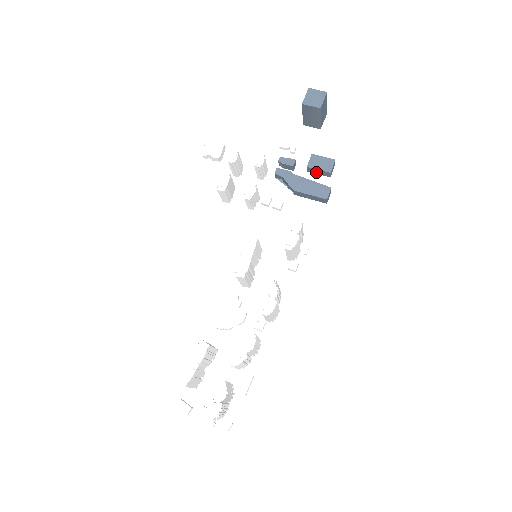
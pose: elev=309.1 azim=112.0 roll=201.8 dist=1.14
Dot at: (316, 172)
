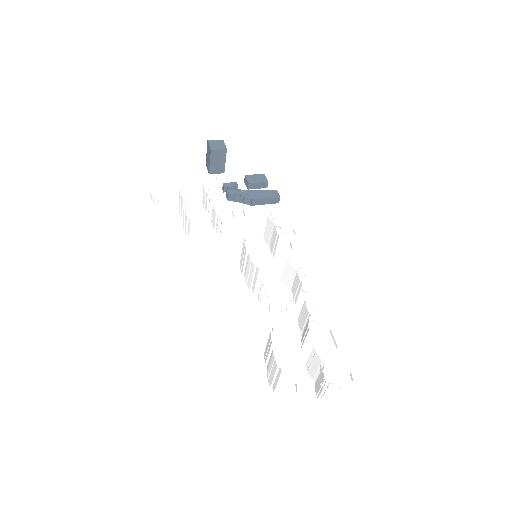
Dot at: (255, 187)
